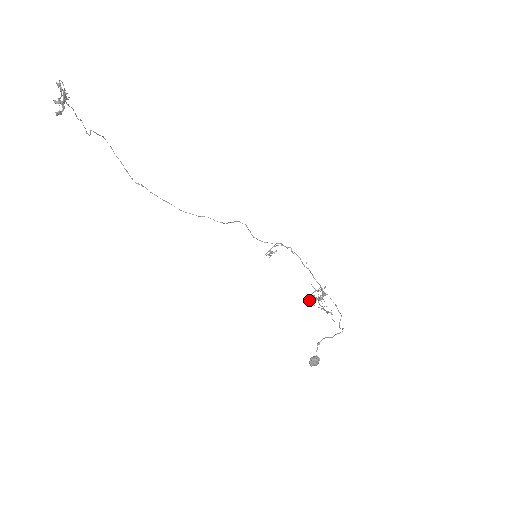
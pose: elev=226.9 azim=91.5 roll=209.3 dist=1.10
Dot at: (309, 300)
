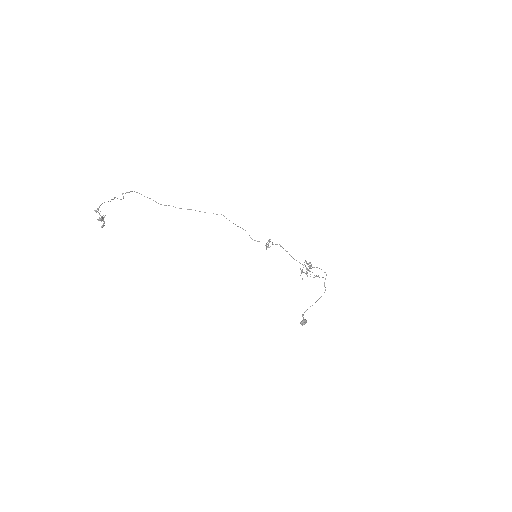
Dot at: occluded
